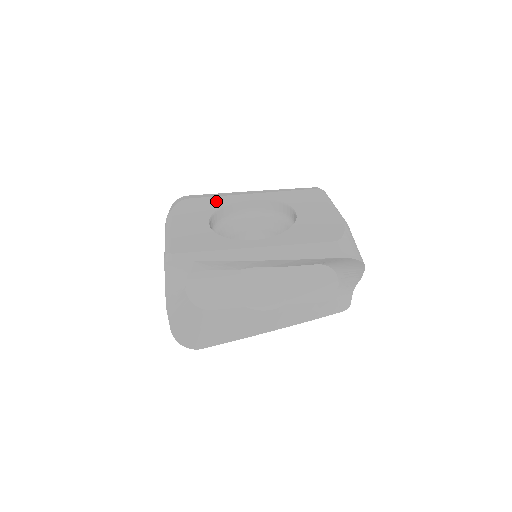
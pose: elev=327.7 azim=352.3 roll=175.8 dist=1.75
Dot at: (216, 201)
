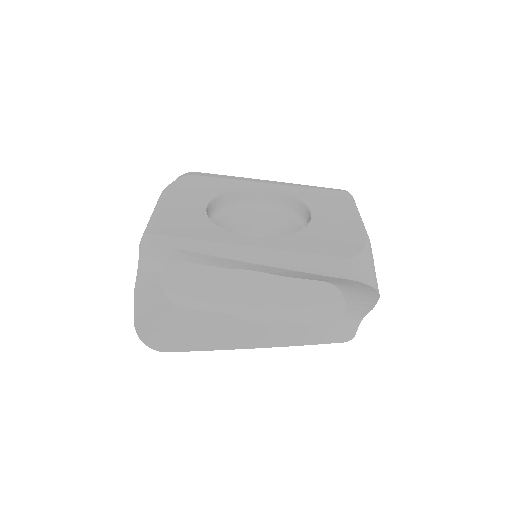
Dot at: (224, 183)
